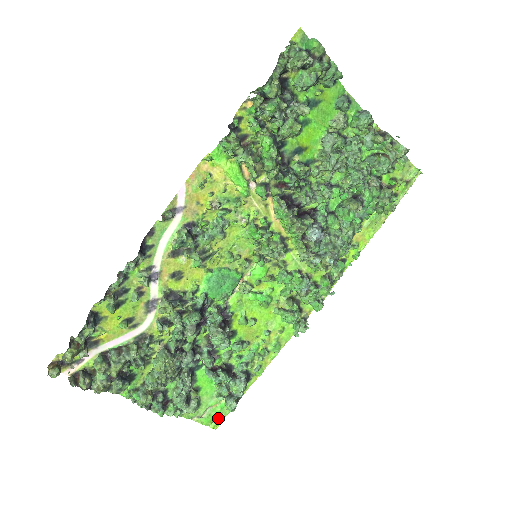
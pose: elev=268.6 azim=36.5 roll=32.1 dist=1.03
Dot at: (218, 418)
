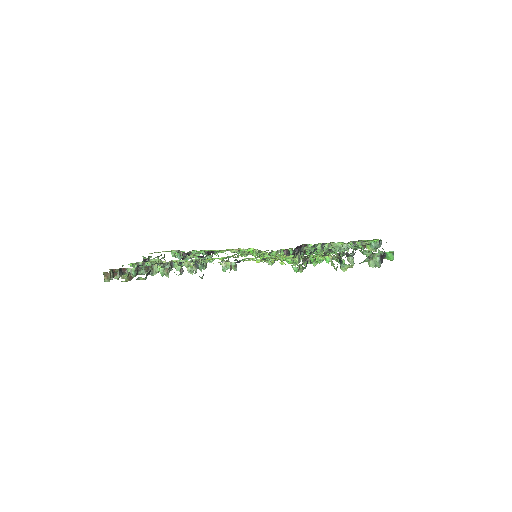
Dot at: occluded
